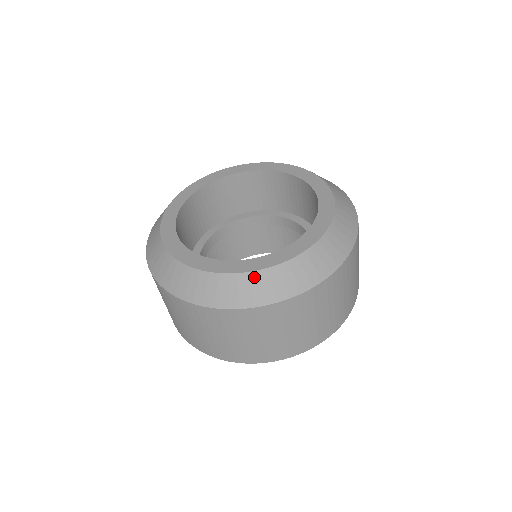
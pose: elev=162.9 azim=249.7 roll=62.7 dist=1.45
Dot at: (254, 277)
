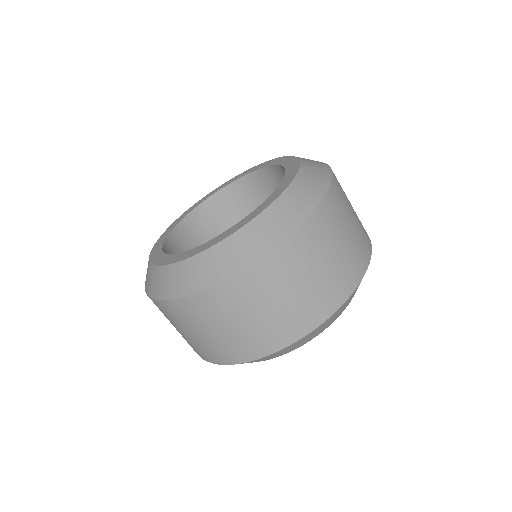
Dot at: (217, 250)
